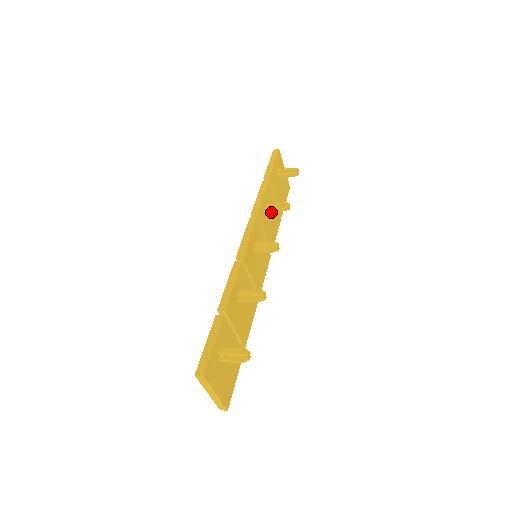
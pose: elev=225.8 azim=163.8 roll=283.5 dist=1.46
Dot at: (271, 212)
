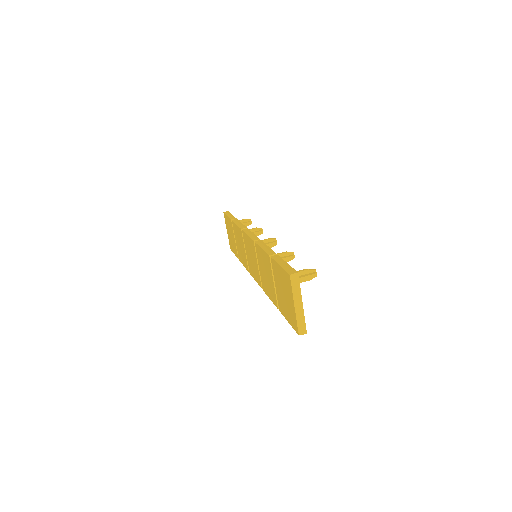
Dot at: occluded
